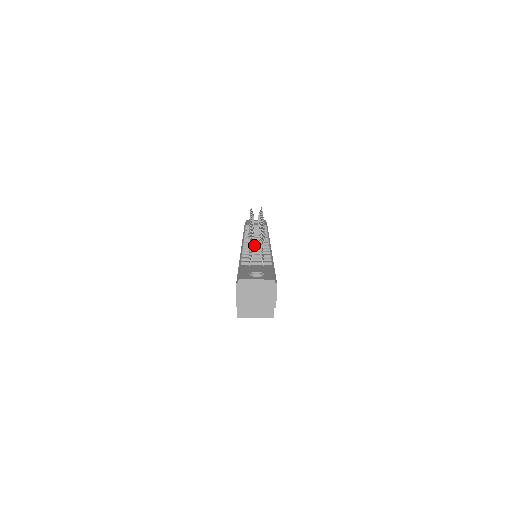
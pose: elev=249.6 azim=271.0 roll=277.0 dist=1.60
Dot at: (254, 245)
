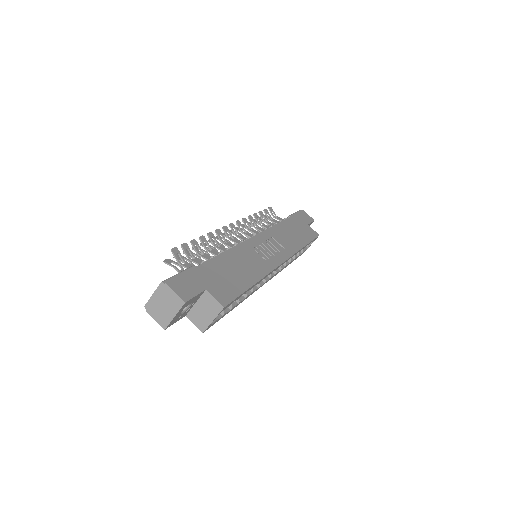
Dot at: occluded
